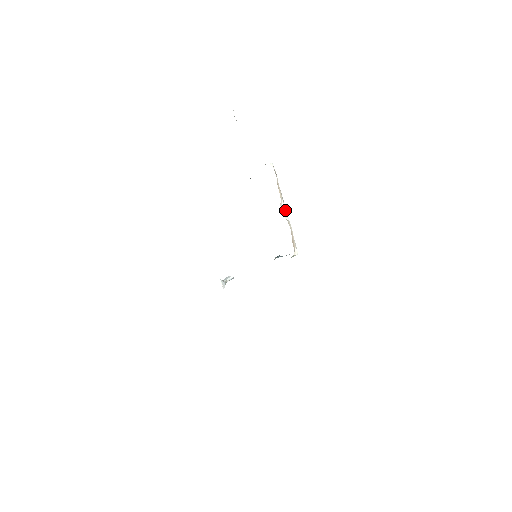
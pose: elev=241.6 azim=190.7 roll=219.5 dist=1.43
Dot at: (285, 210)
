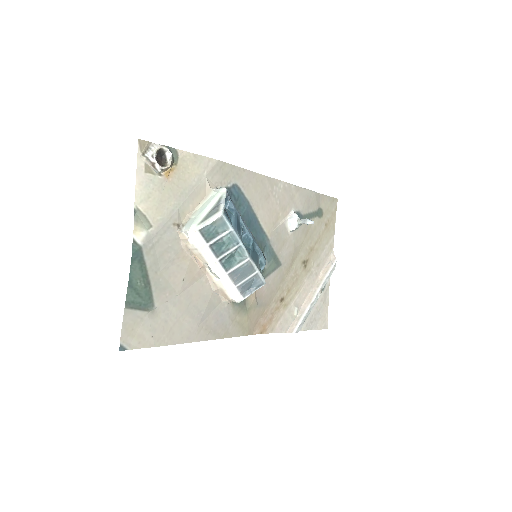
Dot at: (213, 272)
